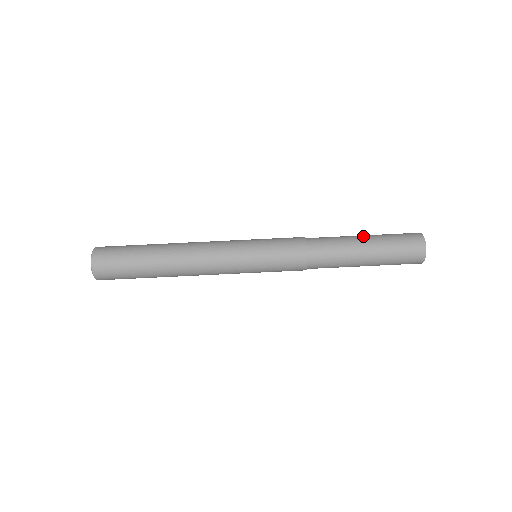
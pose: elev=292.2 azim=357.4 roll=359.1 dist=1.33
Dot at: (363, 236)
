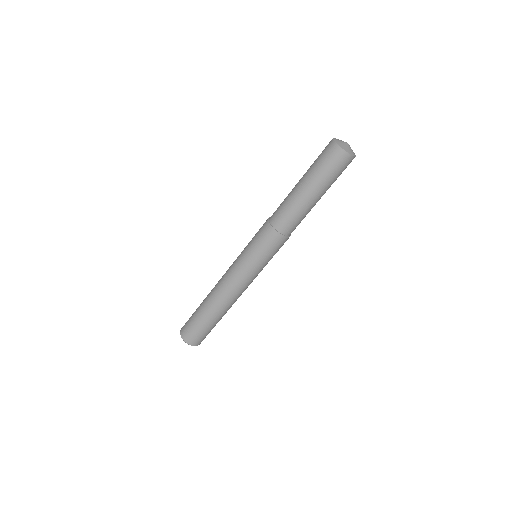
Dot at: (299, 181)
